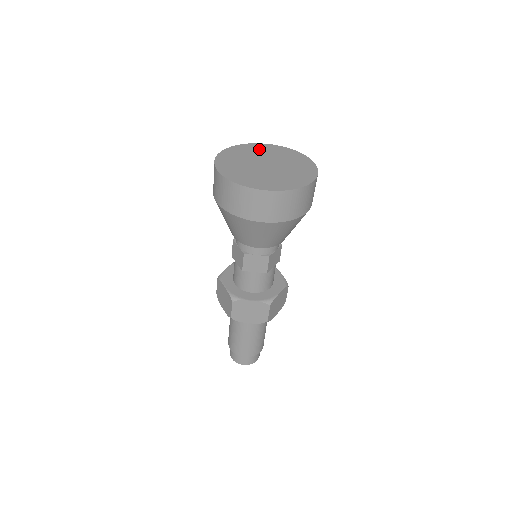
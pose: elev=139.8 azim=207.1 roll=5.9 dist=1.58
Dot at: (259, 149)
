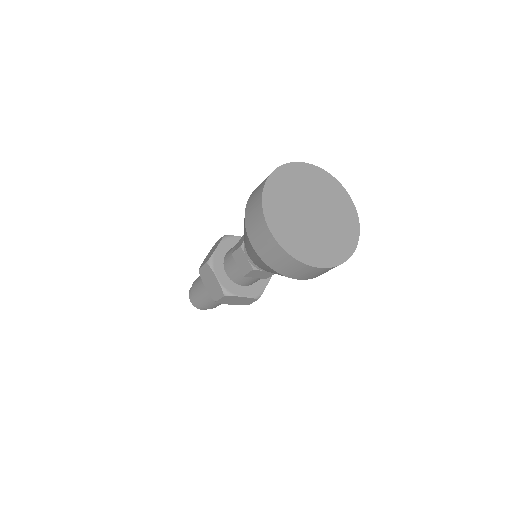
Dot at: (302, 177)
